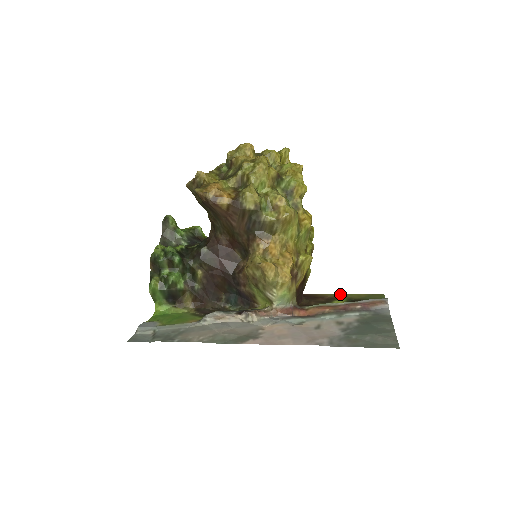
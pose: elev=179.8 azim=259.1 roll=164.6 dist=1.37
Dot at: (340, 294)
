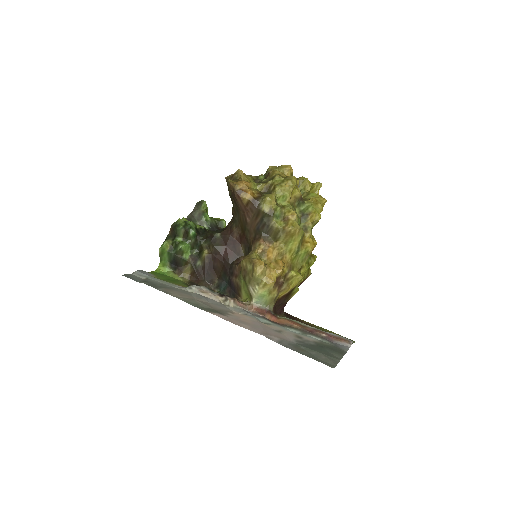
Dot at: occluded
